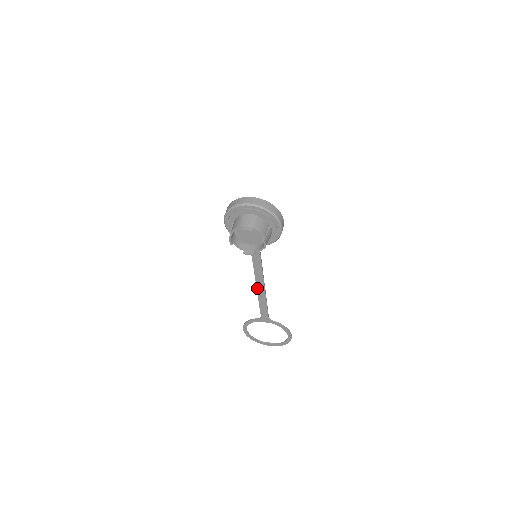
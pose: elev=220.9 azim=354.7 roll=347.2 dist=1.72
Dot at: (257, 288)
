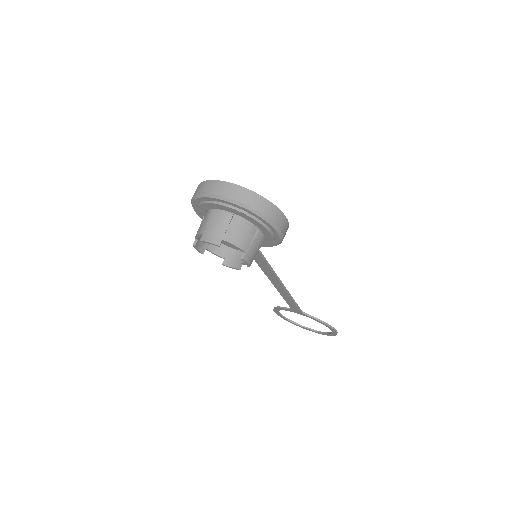
Dot at: (274, 284)
